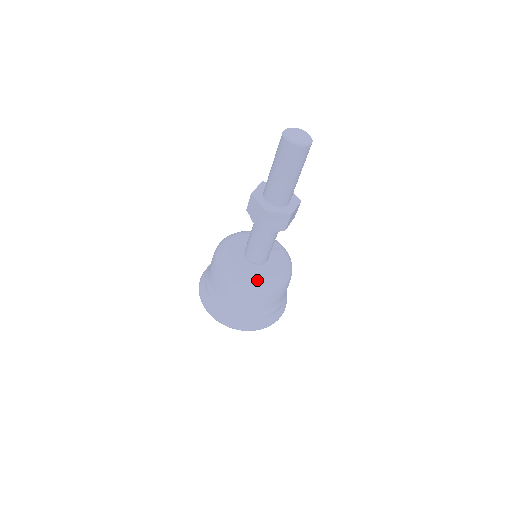
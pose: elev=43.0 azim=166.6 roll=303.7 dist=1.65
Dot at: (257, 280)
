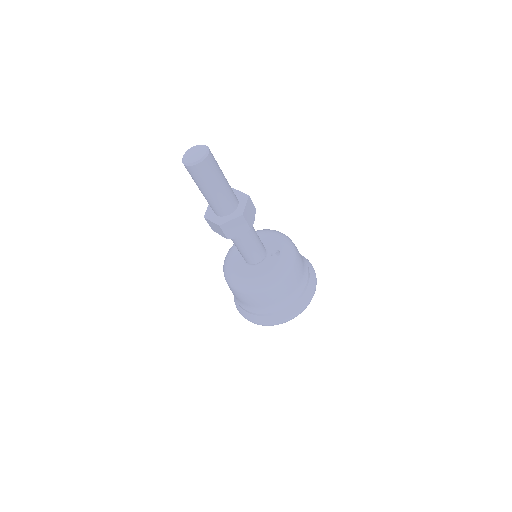
Dot at: (234, 277)
